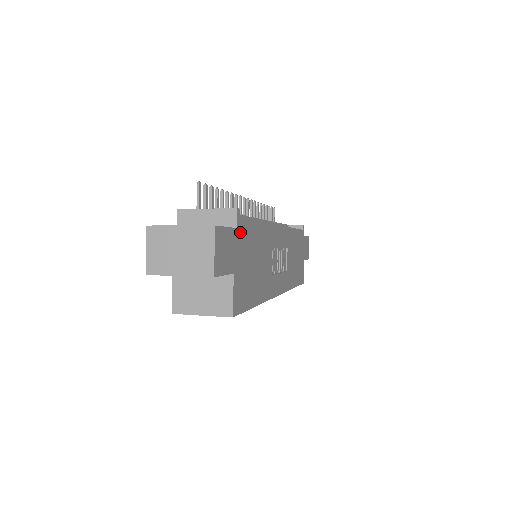
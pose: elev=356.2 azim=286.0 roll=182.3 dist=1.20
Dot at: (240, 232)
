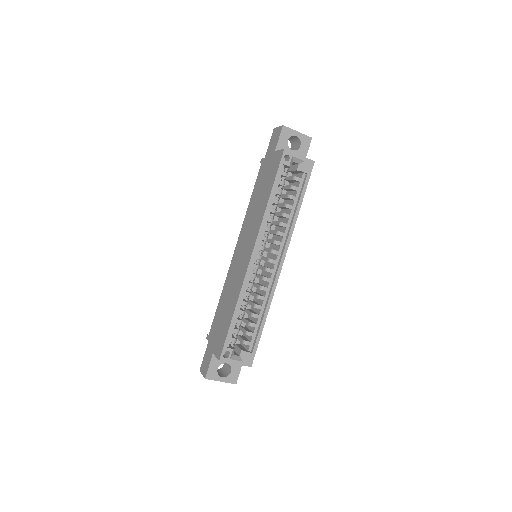
Dot at: occluded
